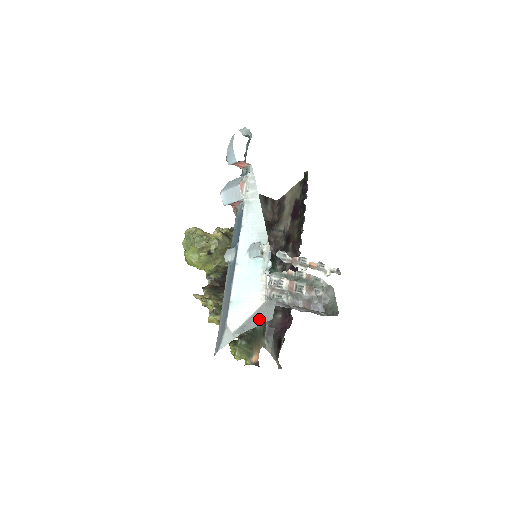
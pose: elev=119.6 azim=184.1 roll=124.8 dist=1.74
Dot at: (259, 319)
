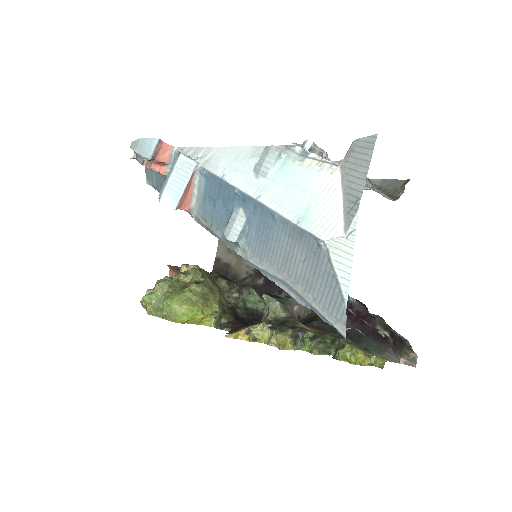
Dot at: (360, 167)
